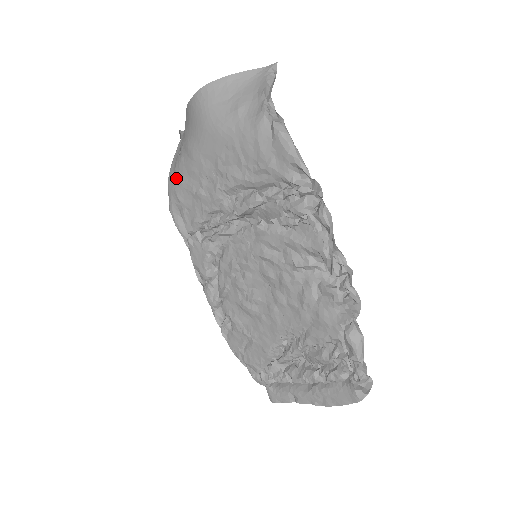
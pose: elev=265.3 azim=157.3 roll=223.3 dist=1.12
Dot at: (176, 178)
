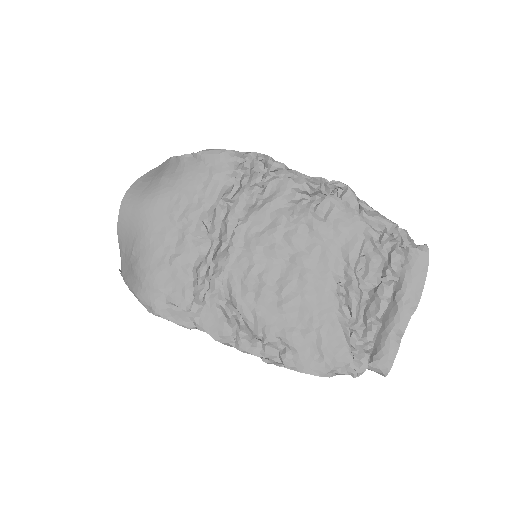
Dot at: (144, 277)
